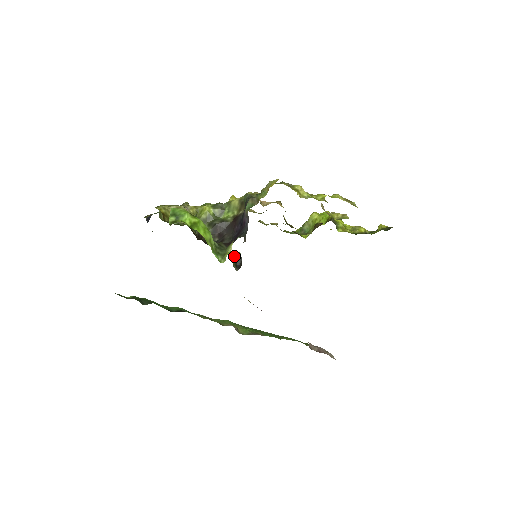
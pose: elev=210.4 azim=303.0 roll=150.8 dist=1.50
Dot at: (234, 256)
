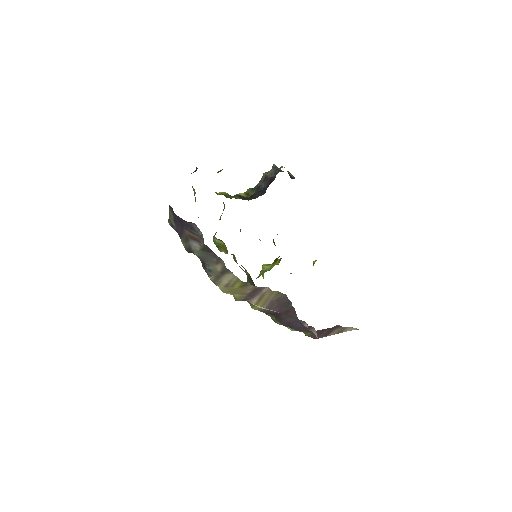
Dot at: occluded
